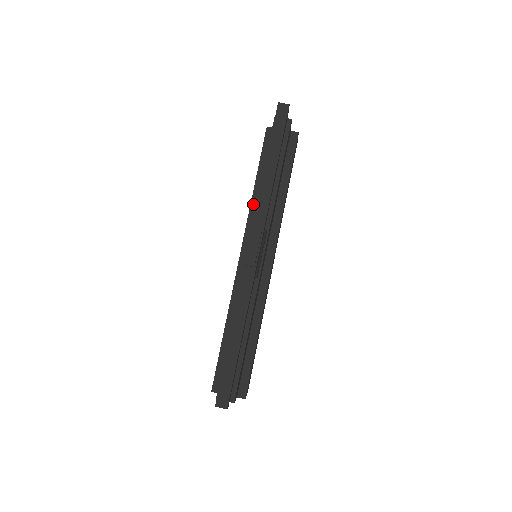
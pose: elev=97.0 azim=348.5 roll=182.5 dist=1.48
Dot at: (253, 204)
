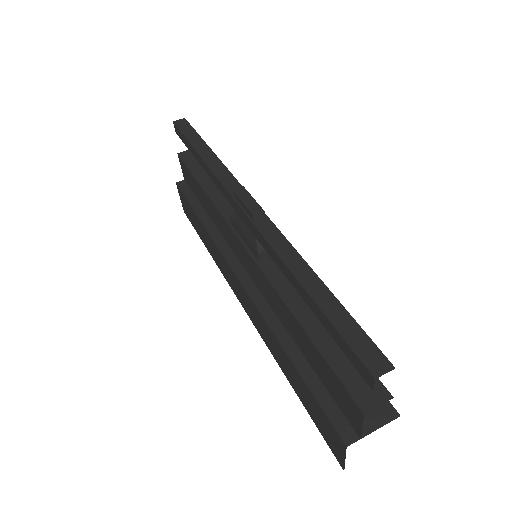
Dot at: (212, 233)
